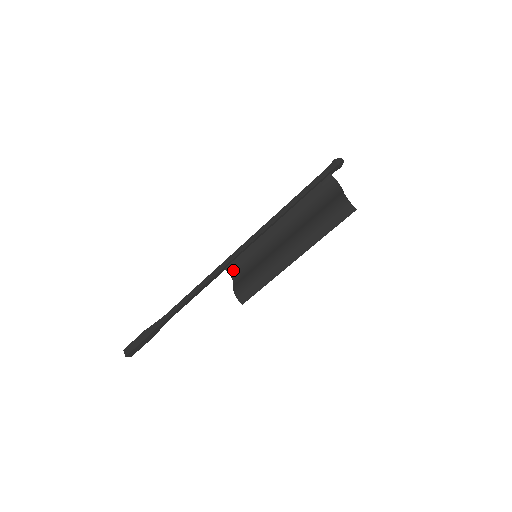
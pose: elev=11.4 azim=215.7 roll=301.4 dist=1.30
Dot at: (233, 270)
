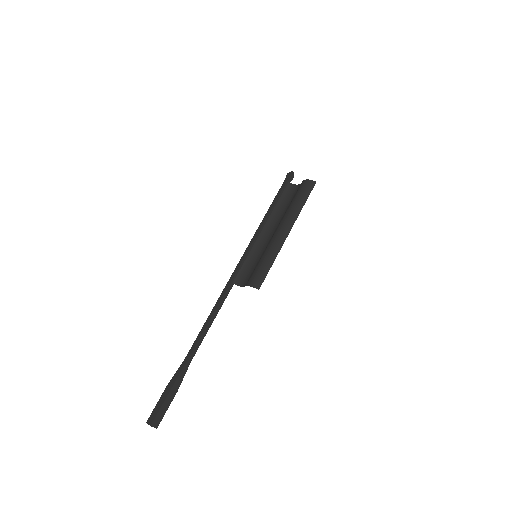
Dot at: (240, 281)
